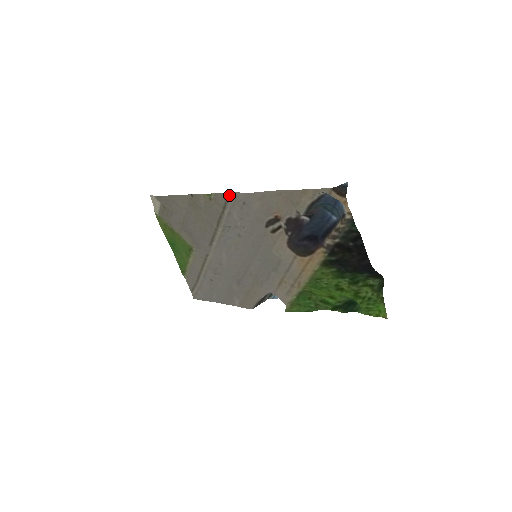
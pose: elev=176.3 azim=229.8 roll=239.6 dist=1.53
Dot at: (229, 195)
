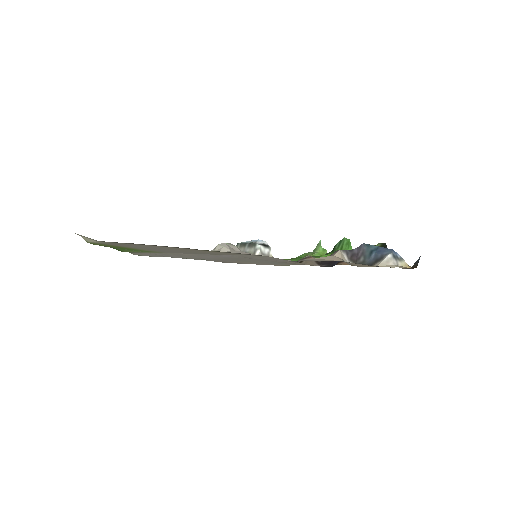
Dot at: occluded
